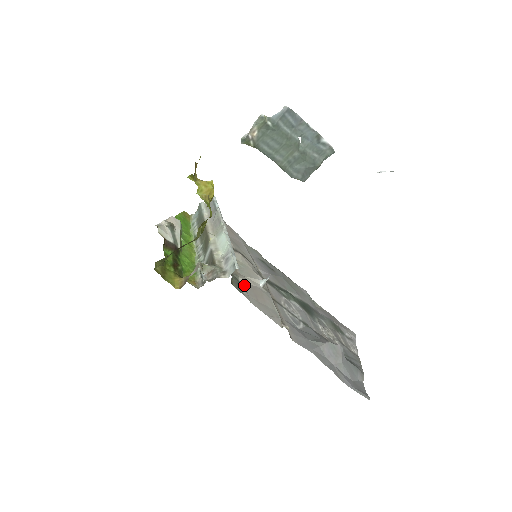
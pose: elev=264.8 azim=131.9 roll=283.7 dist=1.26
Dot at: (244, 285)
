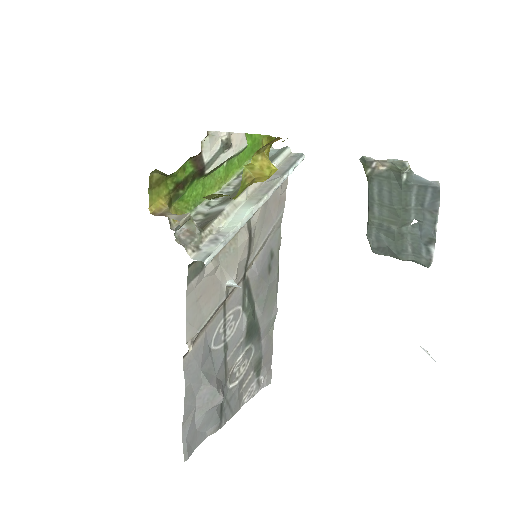
Dot at: (206, 273)
